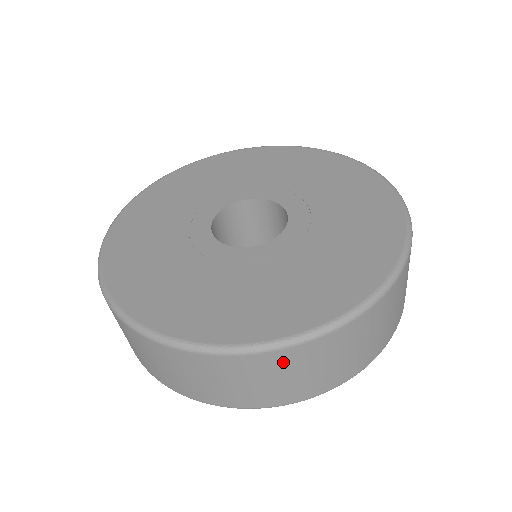
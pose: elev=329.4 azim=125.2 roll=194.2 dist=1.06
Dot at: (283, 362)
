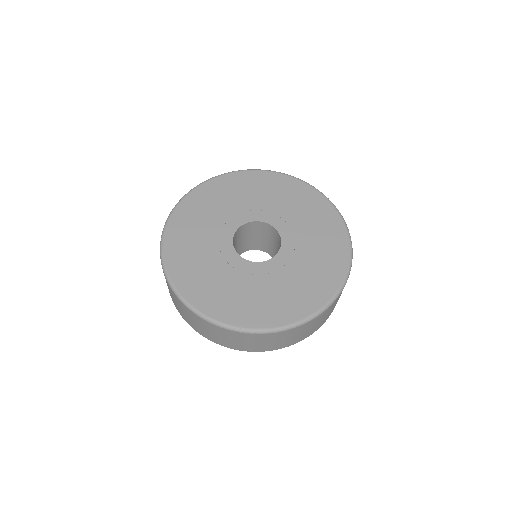
Dot at: (179, 302)
